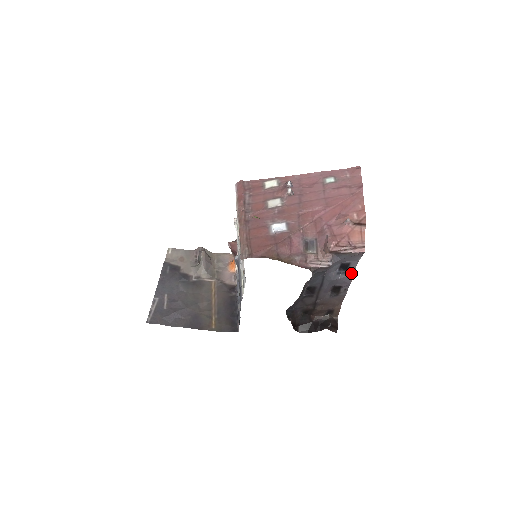
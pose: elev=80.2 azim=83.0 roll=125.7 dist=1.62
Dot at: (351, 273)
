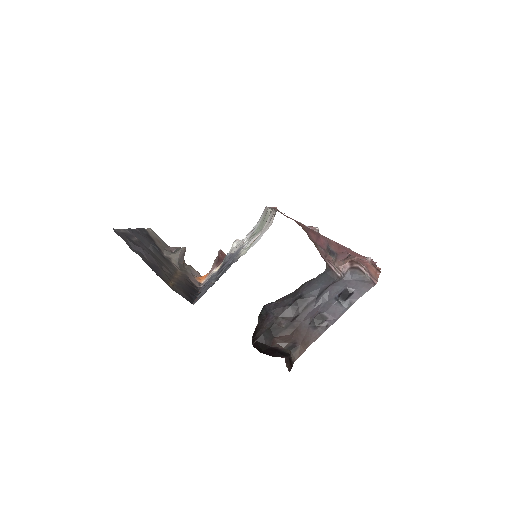
Dot at: (346, 306)
